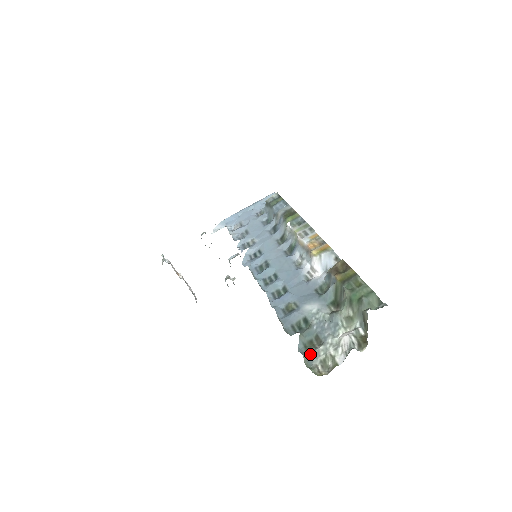
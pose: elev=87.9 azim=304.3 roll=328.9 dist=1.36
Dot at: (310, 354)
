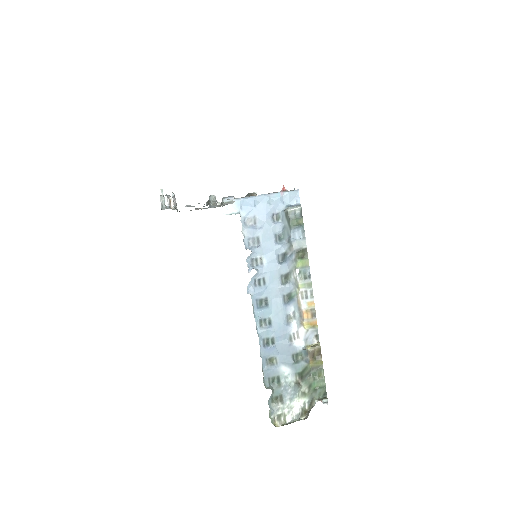
Dot at: (274, 408)
